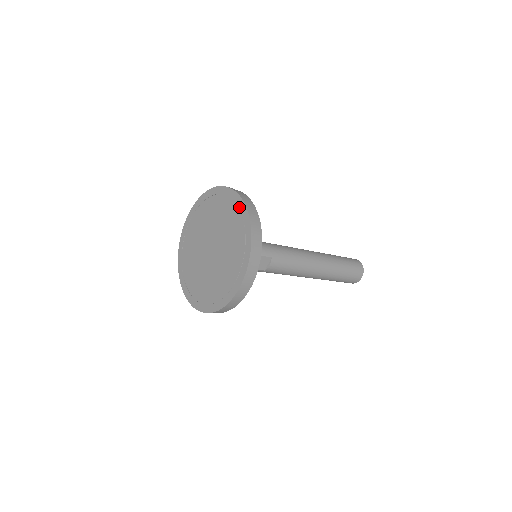
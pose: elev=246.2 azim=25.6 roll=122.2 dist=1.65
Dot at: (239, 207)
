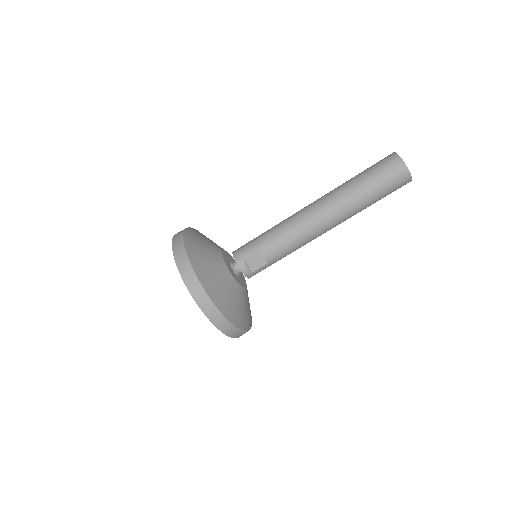
Dot at: occluded
